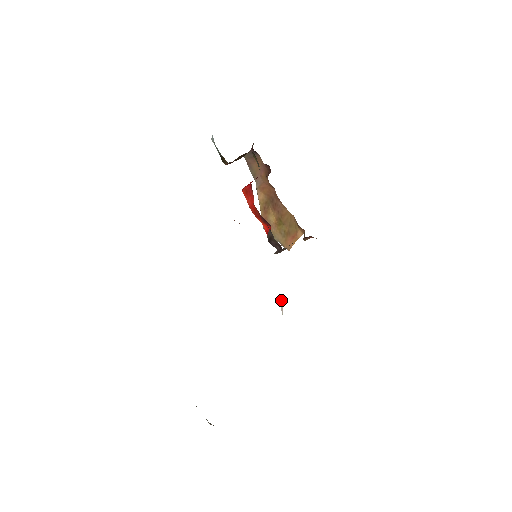
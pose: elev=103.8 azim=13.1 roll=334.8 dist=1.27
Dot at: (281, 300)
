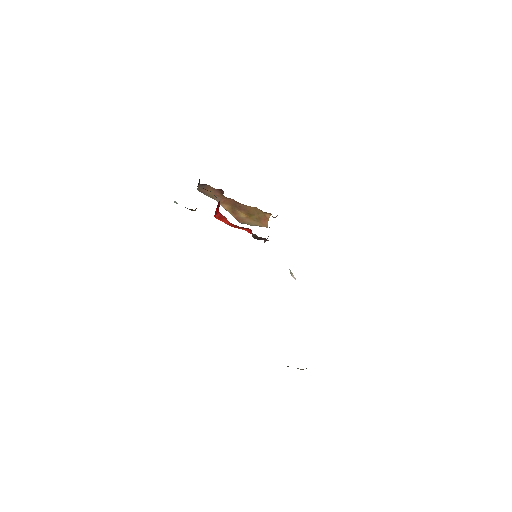
Dot at: (290, 272)
